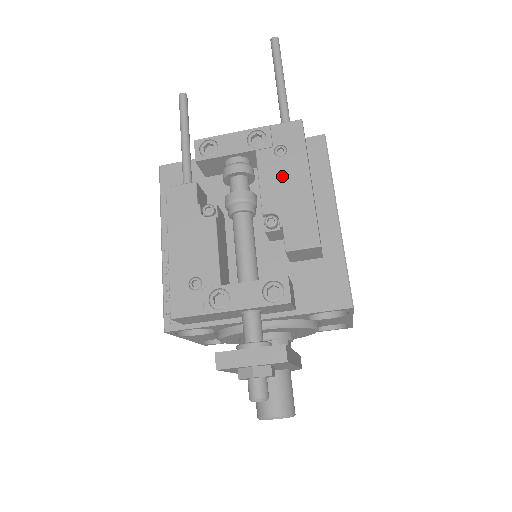
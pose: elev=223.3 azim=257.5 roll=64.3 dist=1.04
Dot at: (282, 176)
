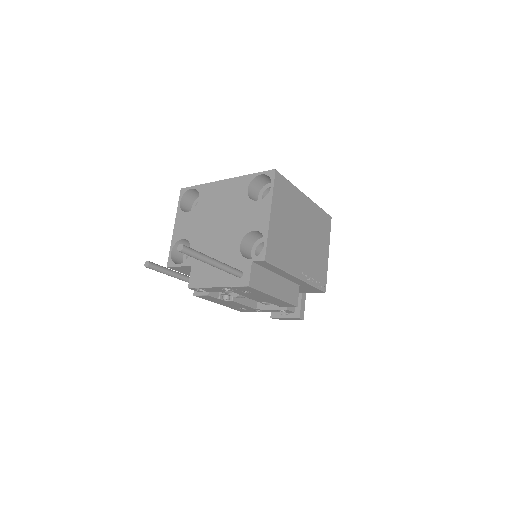
Dot at: (257, 296)
